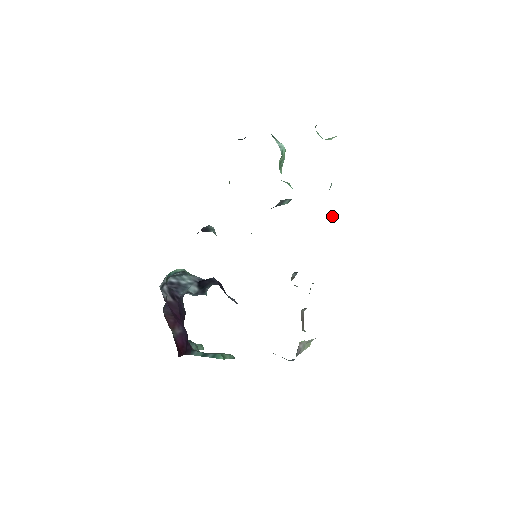
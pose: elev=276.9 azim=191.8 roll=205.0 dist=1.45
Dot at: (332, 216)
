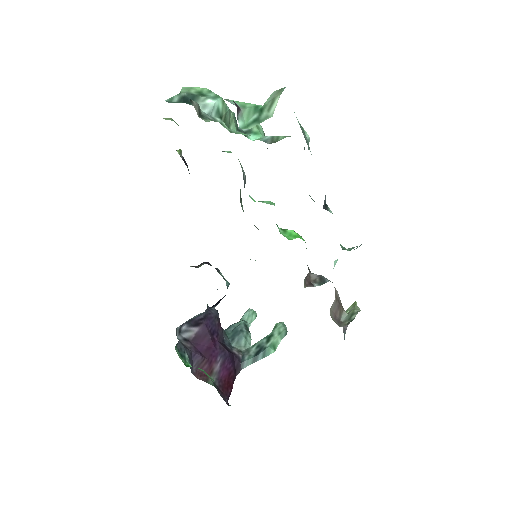
Dot at: (324, 205)
